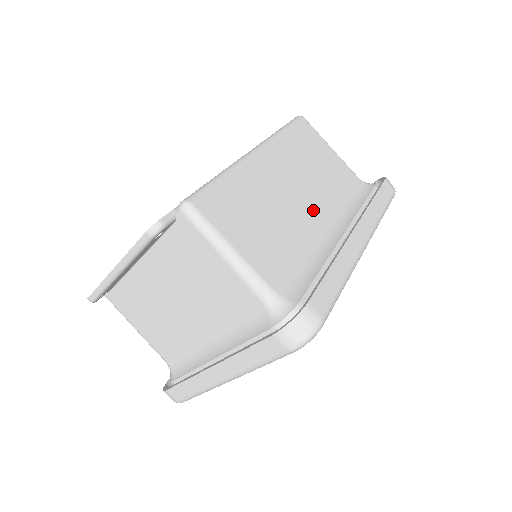
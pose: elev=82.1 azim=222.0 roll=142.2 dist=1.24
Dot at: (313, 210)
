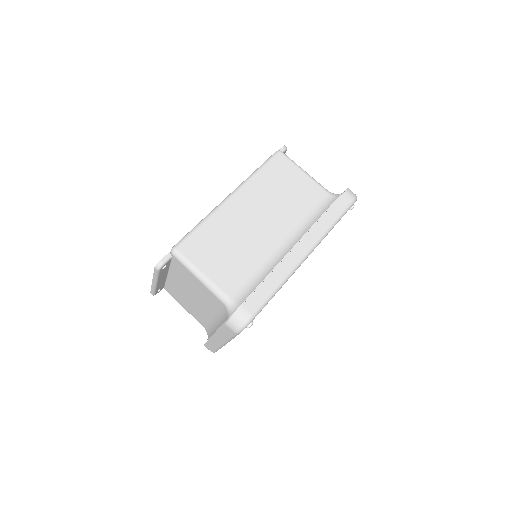
Dot at: (273, 232)
